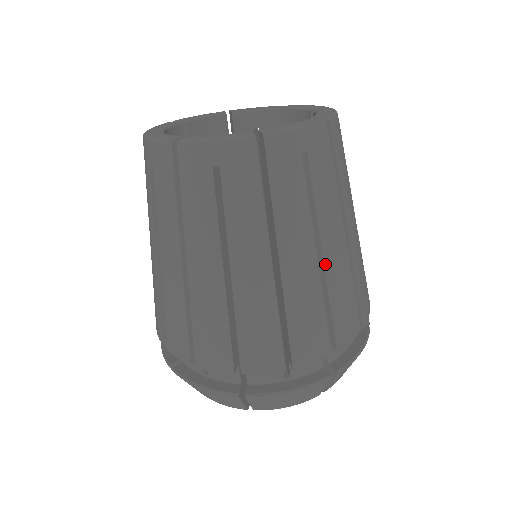
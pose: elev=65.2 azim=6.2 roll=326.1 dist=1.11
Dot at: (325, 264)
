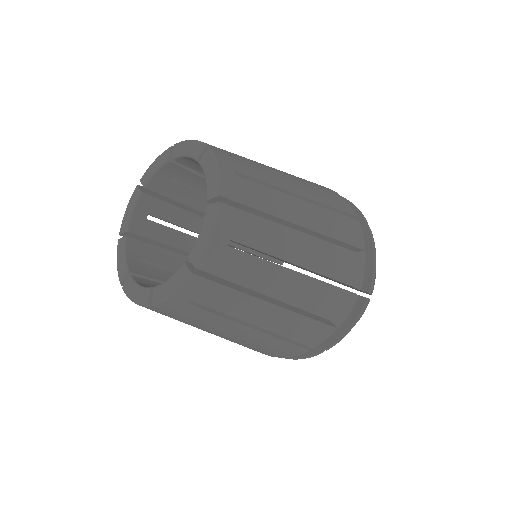
Dot at: (306, 267)
